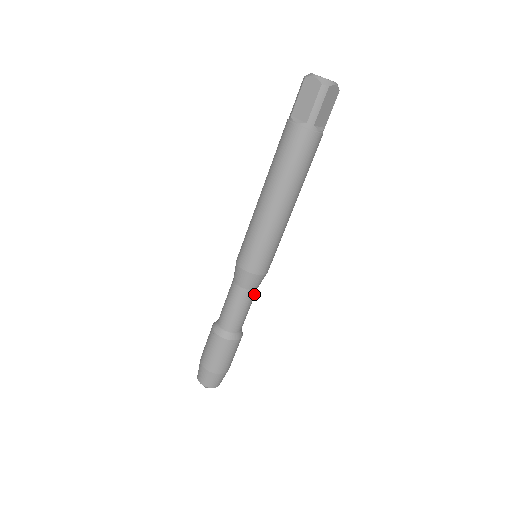
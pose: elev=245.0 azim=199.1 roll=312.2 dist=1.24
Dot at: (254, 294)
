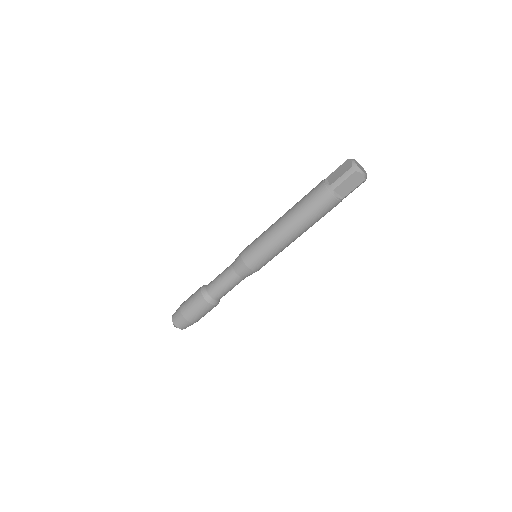
Dot at: occluded
